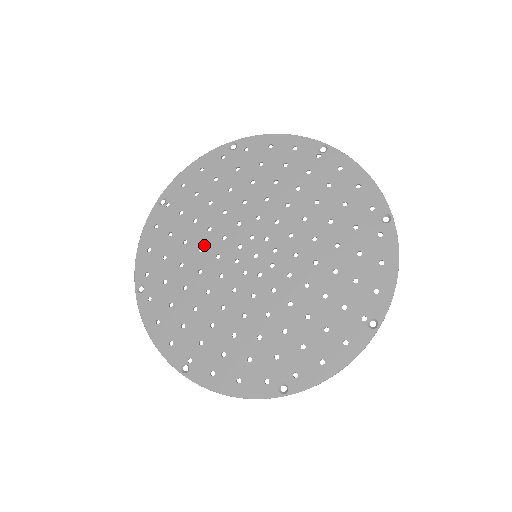
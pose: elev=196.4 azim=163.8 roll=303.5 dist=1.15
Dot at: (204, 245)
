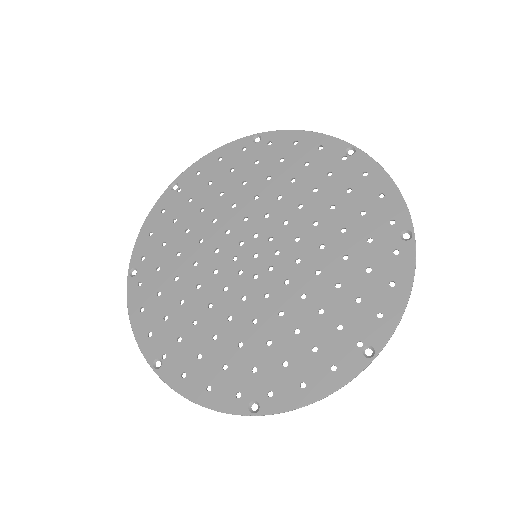
Dot at: (205, 237)
